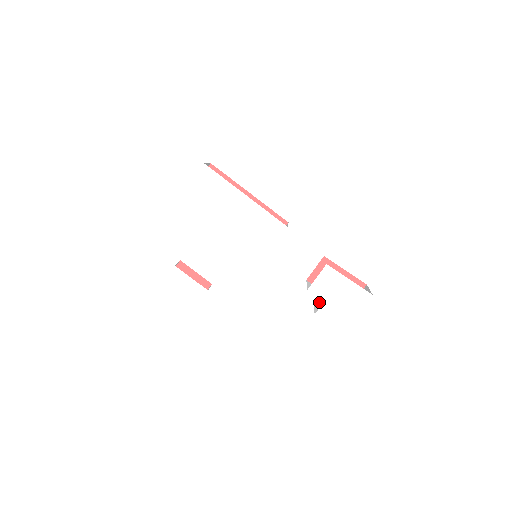
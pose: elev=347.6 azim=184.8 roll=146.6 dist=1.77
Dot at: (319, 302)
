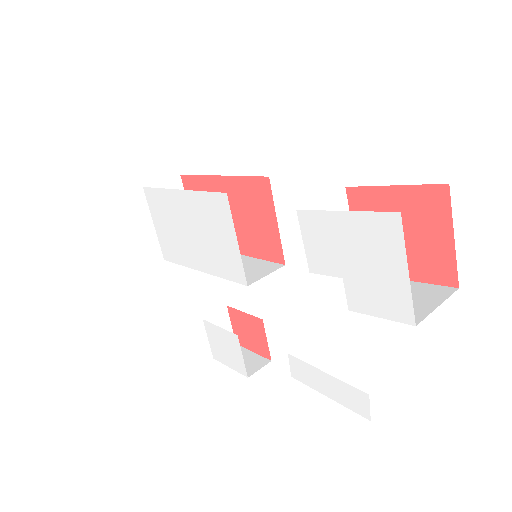
Dot at: occluded
